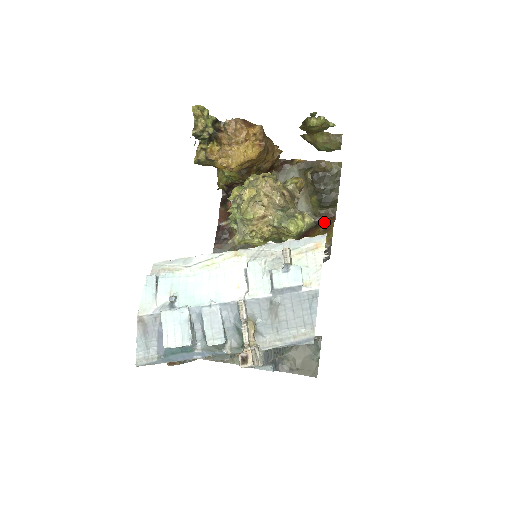
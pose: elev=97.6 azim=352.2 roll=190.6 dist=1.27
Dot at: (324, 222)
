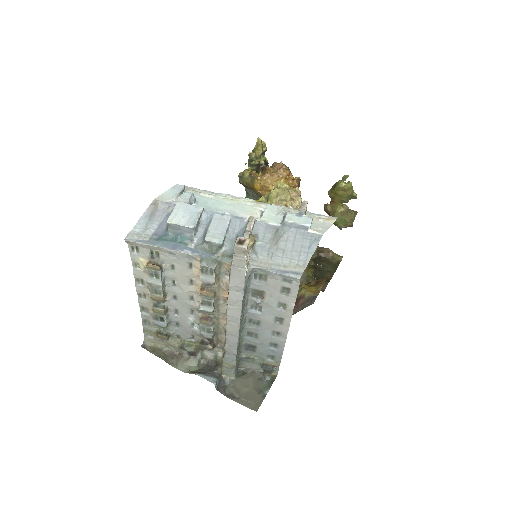
Dot at: occluded
